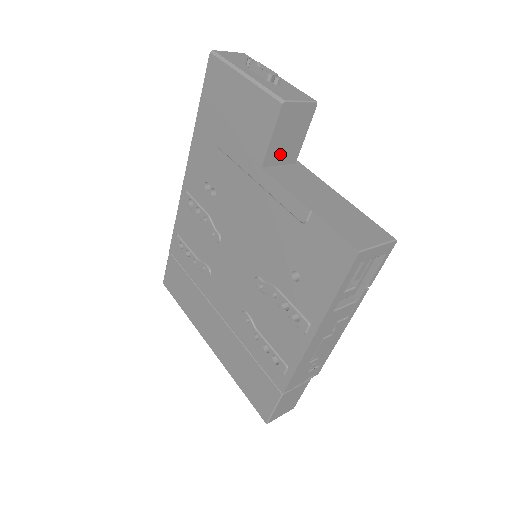
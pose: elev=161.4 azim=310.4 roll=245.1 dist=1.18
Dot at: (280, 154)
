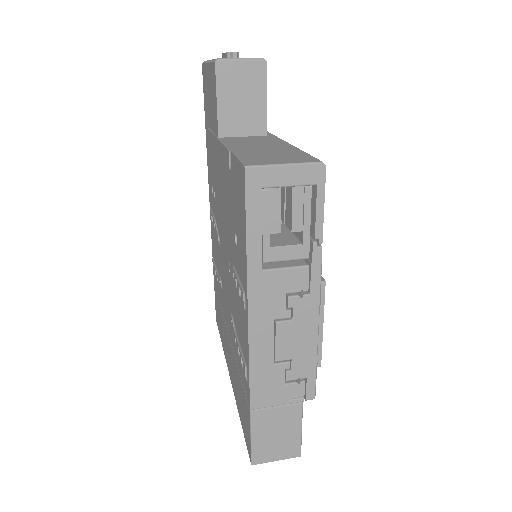
Dot at: (238, 123)
